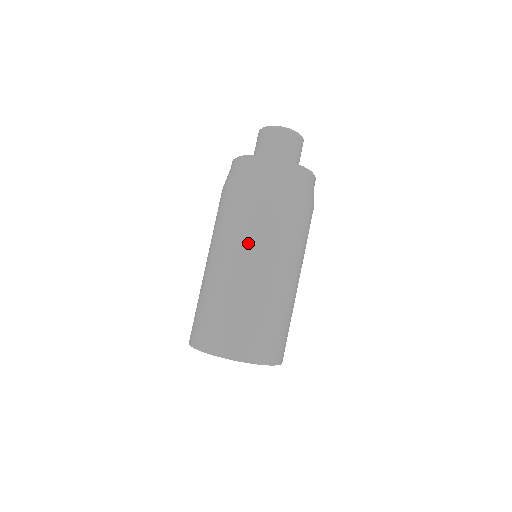
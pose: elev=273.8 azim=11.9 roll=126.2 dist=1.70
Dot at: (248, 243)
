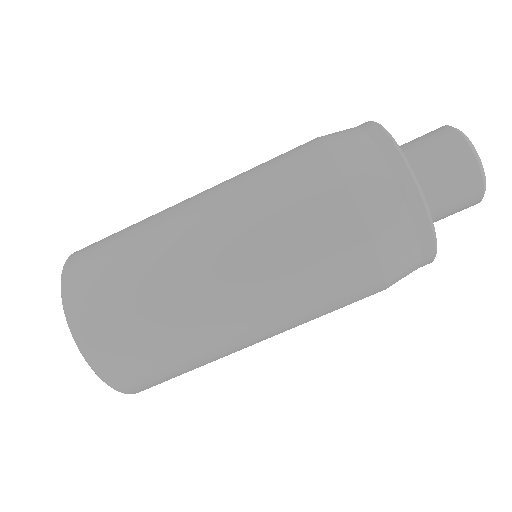
Dot at: (252, 242)
